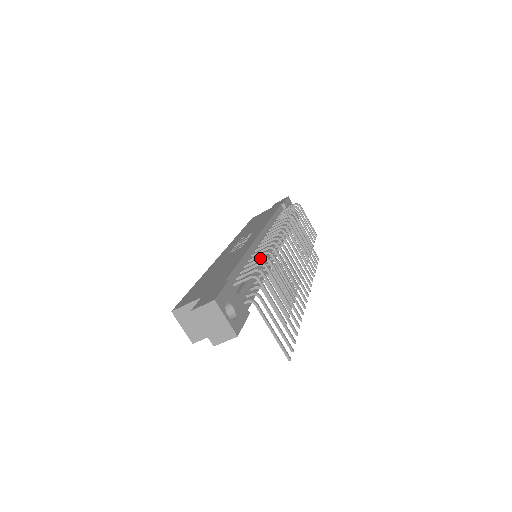
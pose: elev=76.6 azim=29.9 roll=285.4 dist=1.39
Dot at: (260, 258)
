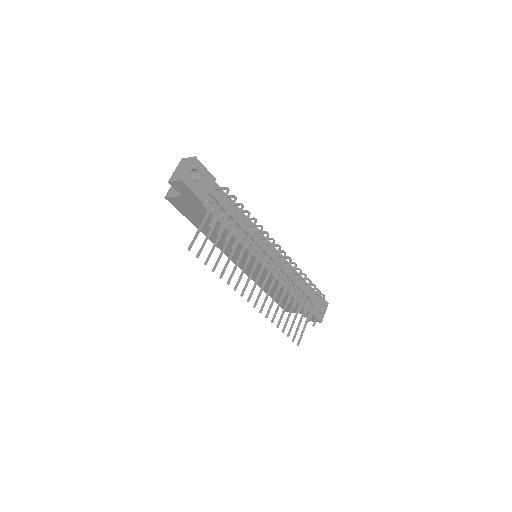
Dot at: (247, 210)
